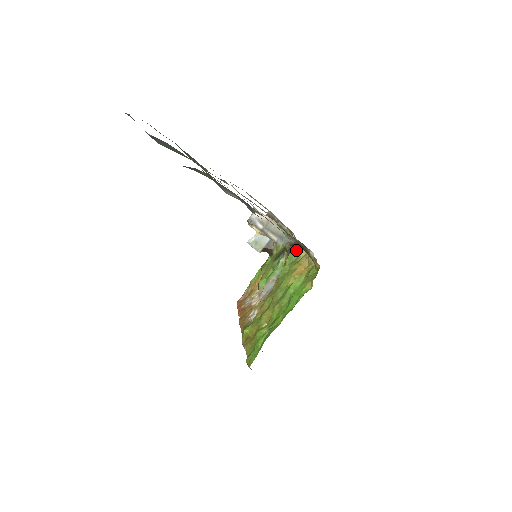
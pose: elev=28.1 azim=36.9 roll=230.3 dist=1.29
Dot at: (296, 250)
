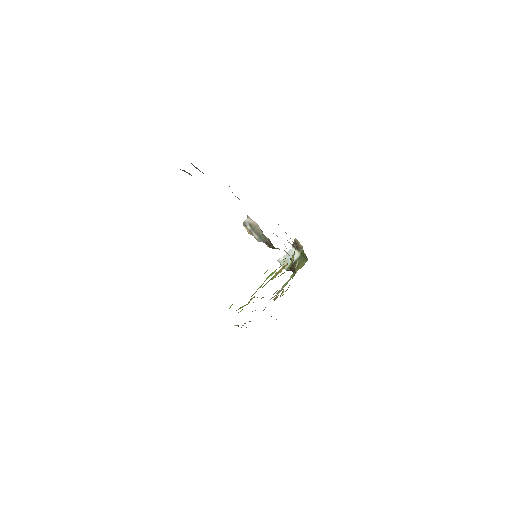
Dot at: occluded
